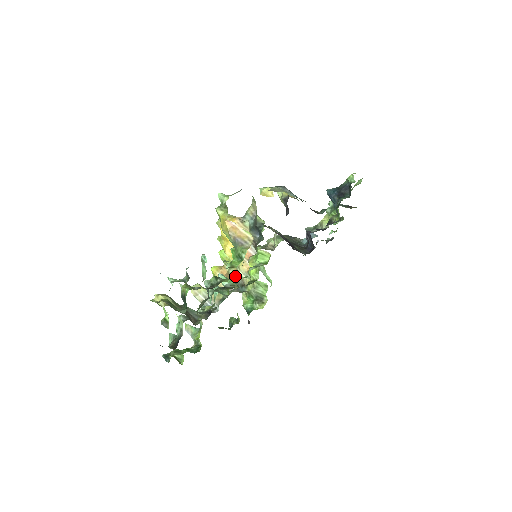
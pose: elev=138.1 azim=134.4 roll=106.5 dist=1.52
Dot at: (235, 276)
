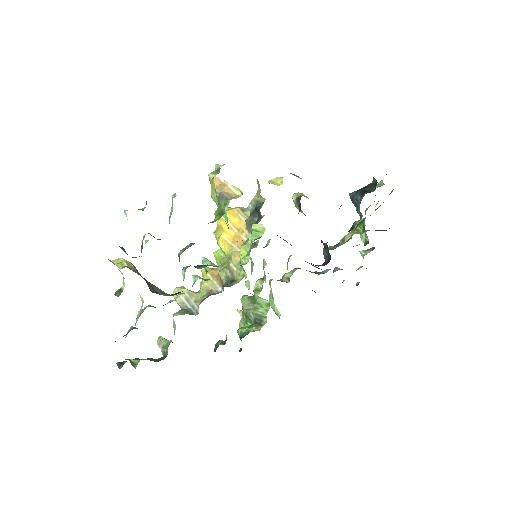
Dot at: (226, 272)
